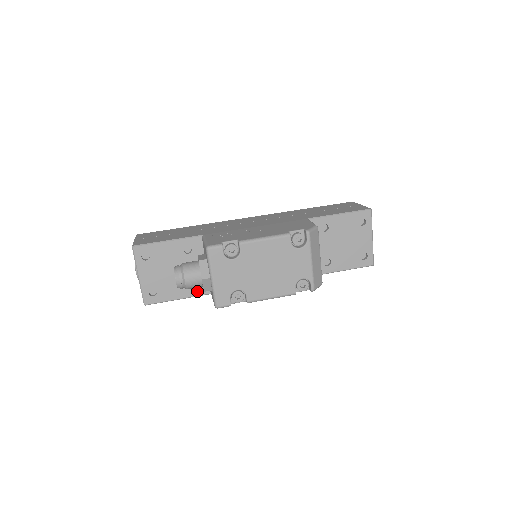
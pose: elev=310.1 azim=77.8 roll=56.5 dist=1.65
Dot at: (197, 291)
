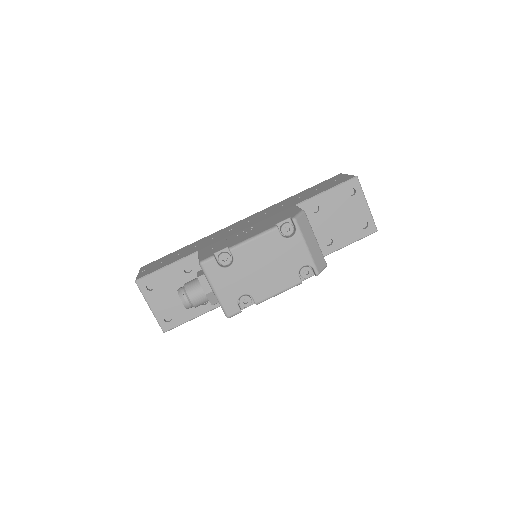
Dot at: (209, 306)
